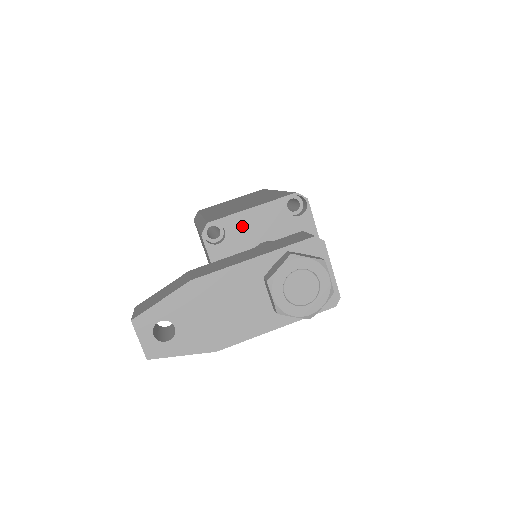
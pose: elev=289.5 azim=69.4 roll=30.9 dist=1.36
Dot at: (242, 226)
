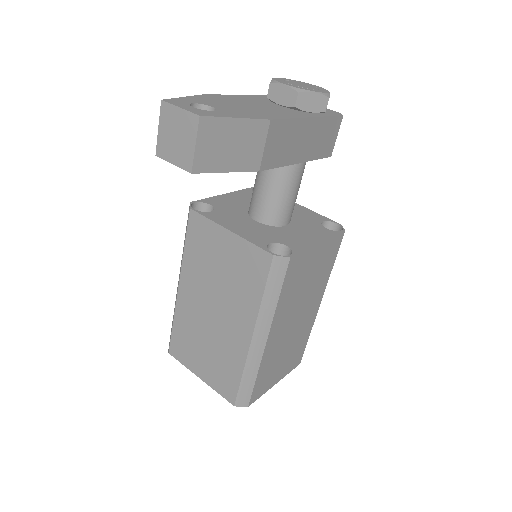
Dot at: (225, 202)
